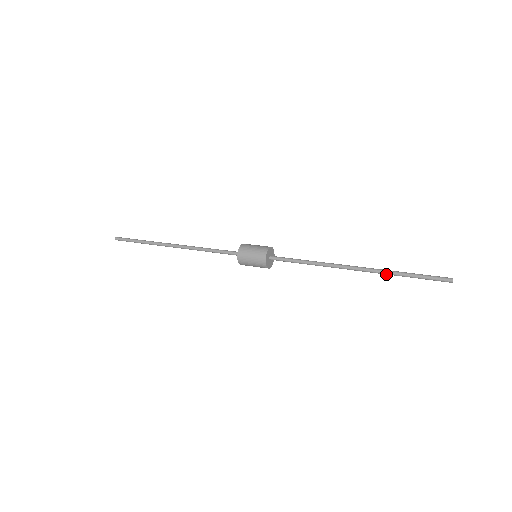
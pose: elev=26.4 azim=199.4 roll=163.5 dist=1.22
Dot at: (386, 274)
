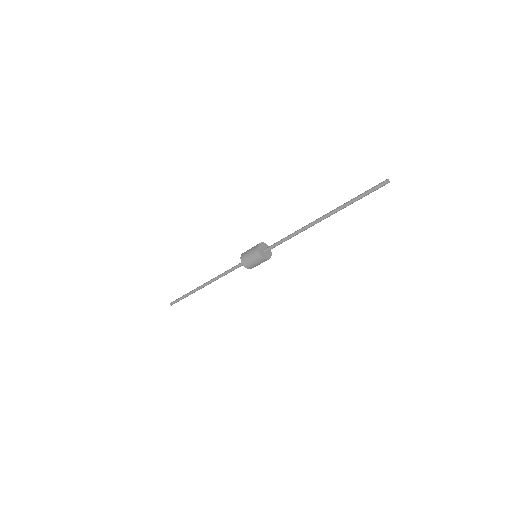
Dot at: occluded
